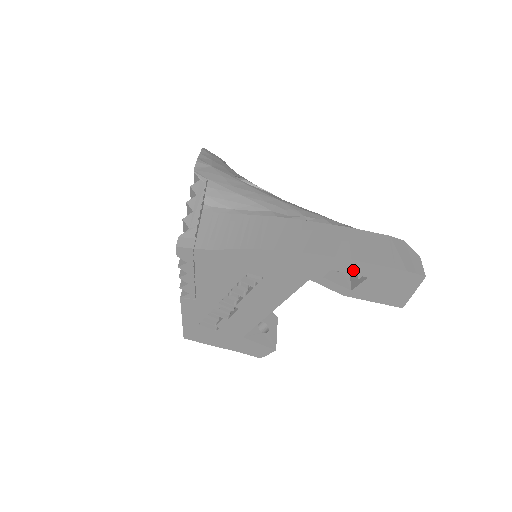
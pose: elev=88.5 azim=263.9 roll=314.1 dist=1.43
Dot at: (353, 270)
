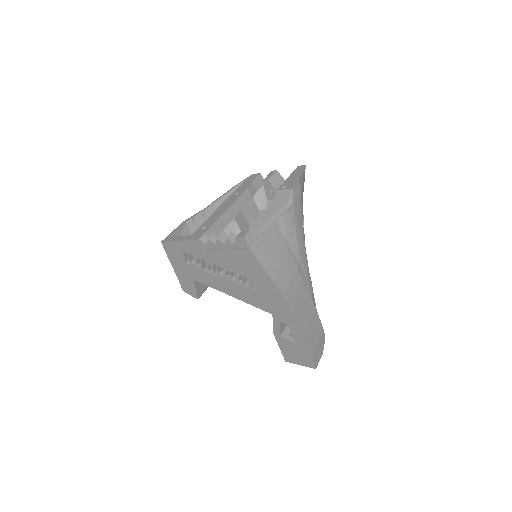
Dot at: (296, 336)
